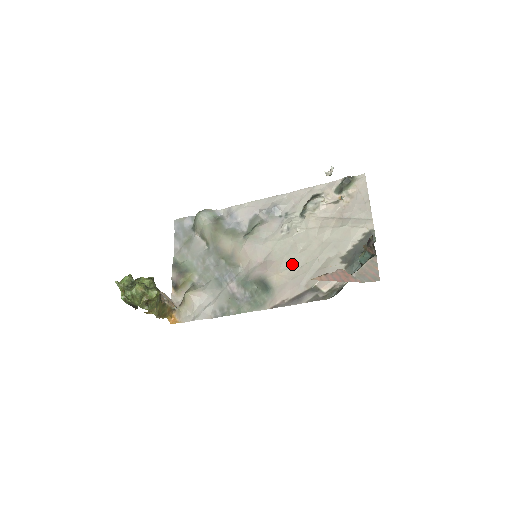
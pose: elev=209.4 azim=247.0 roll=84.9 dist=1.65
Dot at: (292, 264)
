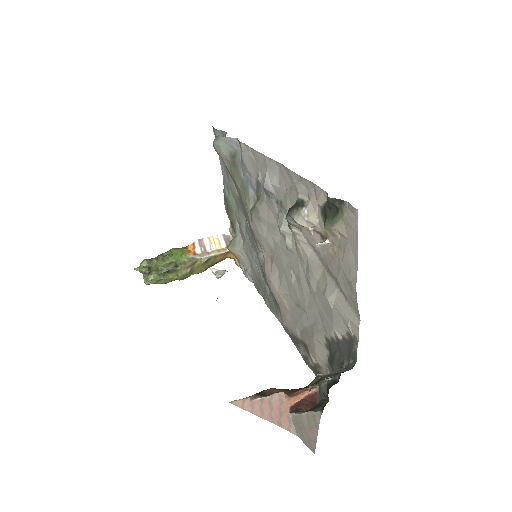
Dot at: (289, 292)
